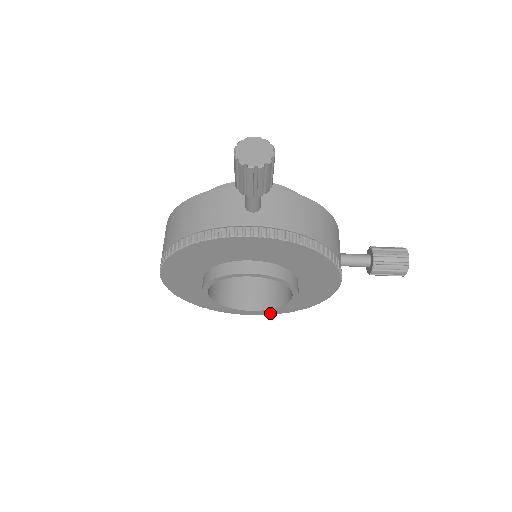
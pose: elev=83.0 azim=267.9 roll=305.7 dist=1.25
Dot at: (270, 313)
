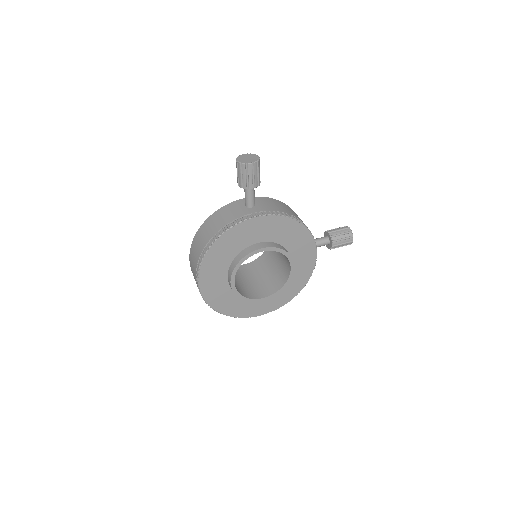
Dot at: (276, 308)
